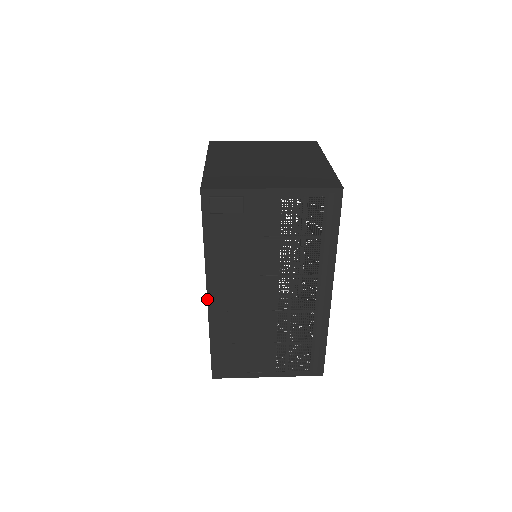
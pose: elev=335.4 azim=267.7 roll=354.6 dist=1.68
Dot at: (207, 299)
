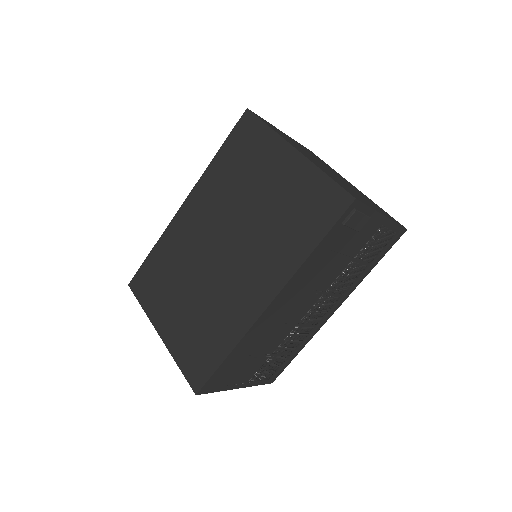
Dot at: (266, 309)
